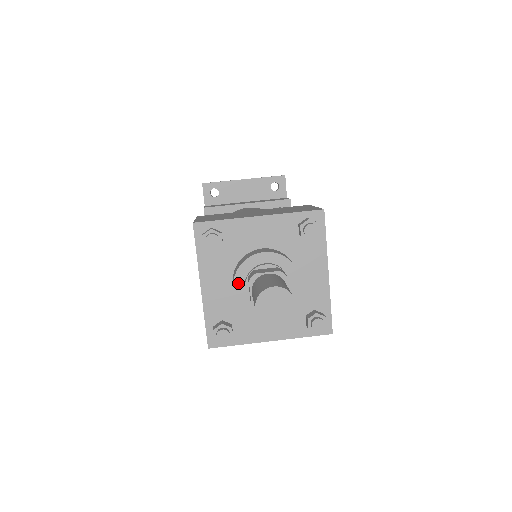
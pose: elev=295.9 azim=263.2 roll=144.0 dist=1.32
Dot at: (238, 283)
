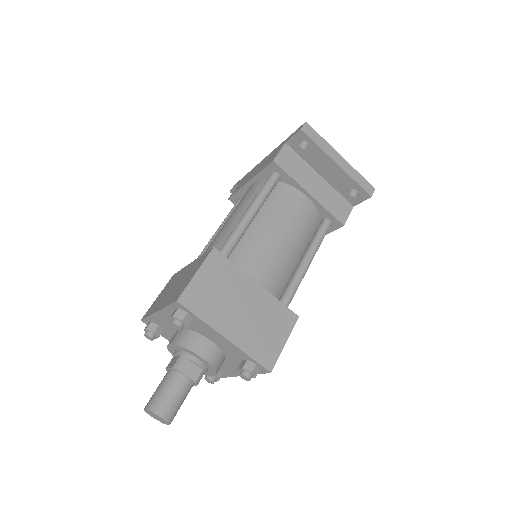
Dot at: (174, 346)
